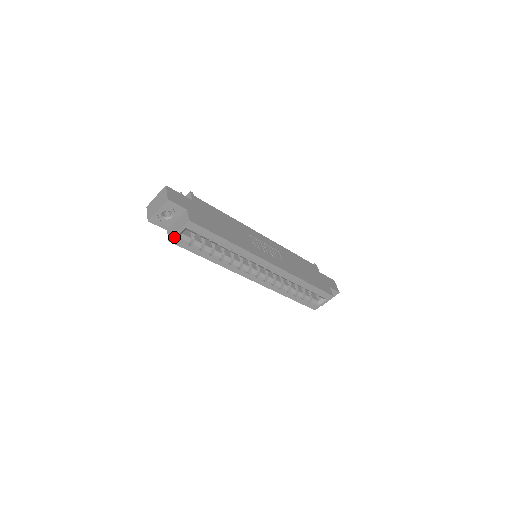
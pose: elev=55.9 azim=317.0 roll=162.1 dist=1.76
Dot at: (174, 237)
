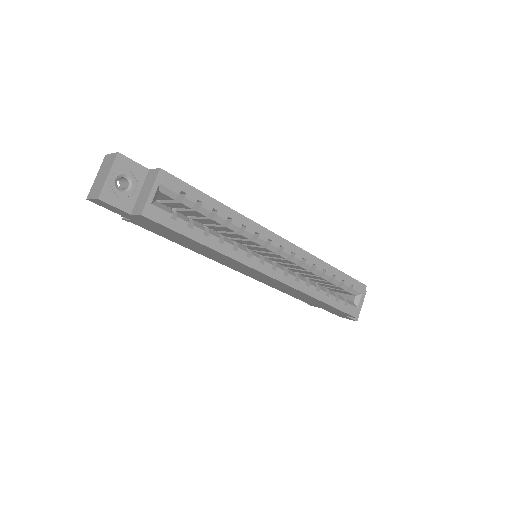
Dot at: (147, 205)
